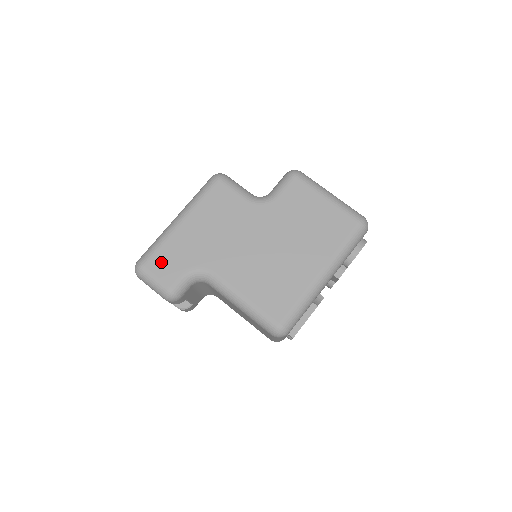
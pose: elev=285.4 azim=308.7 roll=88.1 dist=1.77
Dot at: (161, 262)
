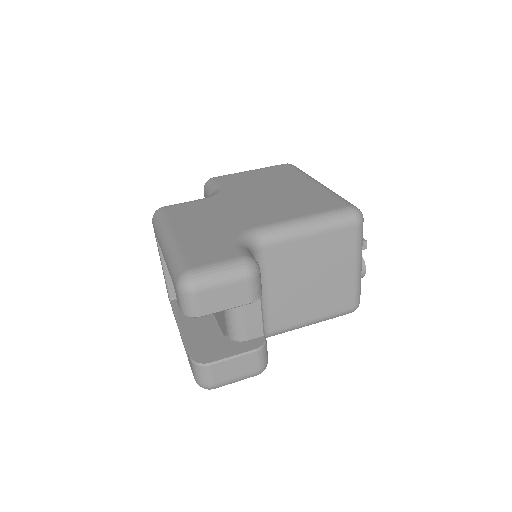
Dot at: (202, 255)
